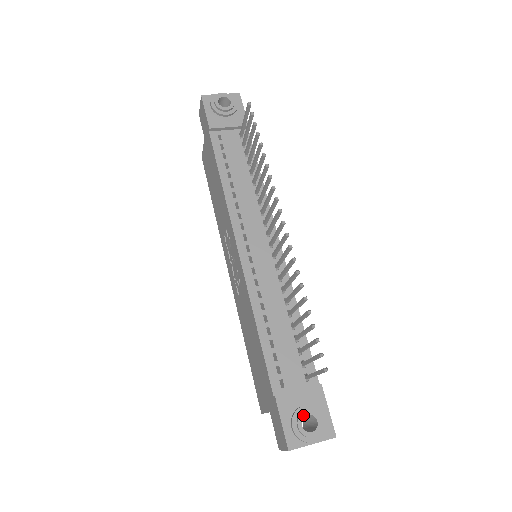
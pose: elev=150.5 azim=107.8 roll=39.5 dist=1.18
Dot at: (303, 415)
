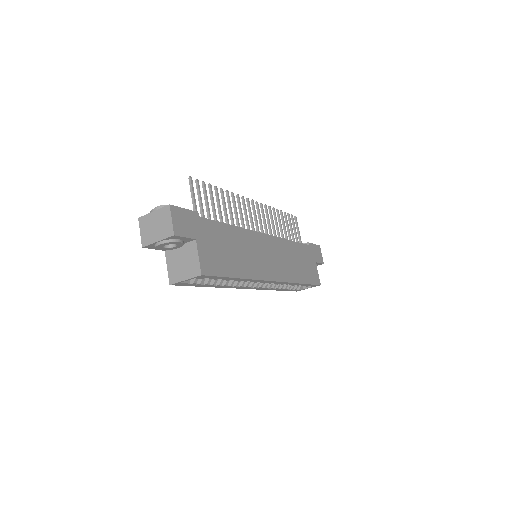
Dot at: occluded
